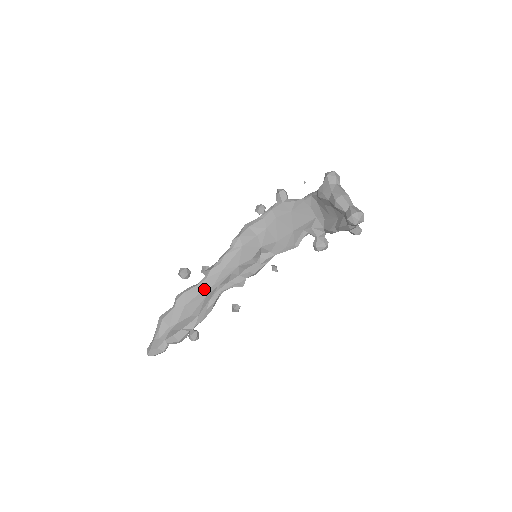
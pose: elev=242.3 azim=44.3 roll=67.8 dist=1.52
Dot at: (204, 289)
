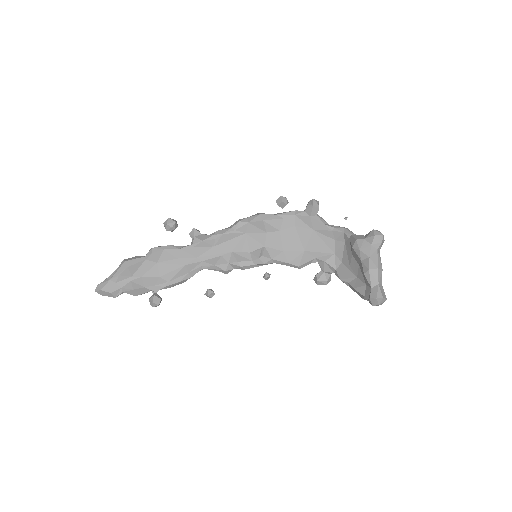
Dot at: (186, 256)
